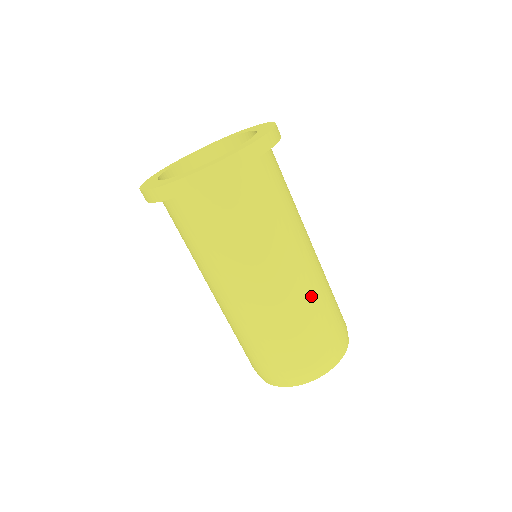
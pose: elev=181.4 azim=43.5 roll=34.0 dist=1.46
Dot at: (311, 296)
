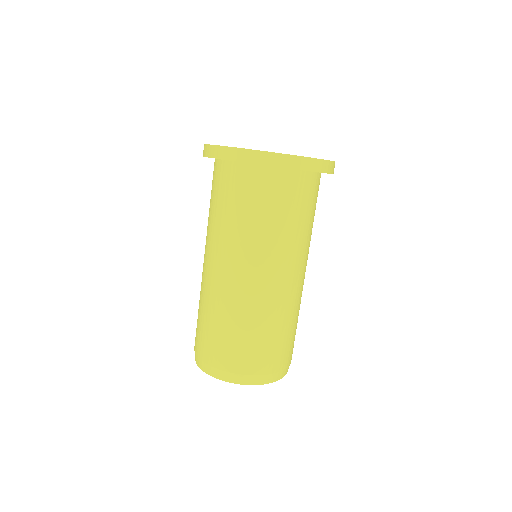
Dot at: (294, 307)
